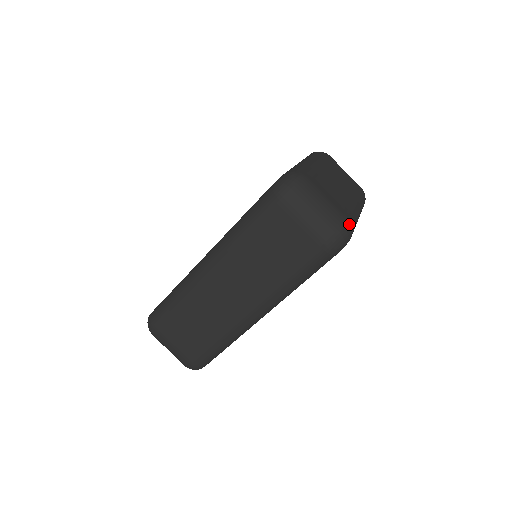
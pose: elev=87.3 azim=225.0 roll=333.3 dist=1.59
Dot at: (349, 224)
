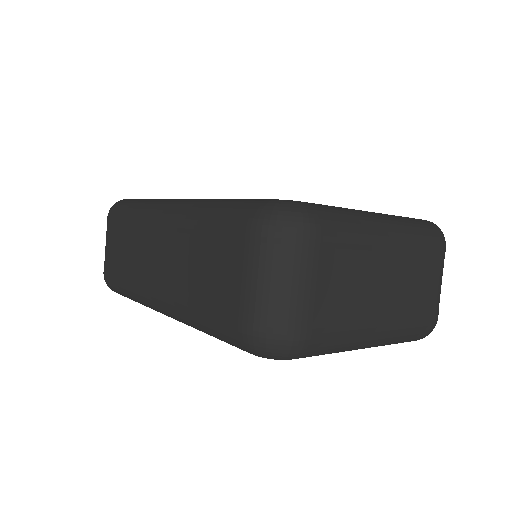
Dot at: (302, 344)
